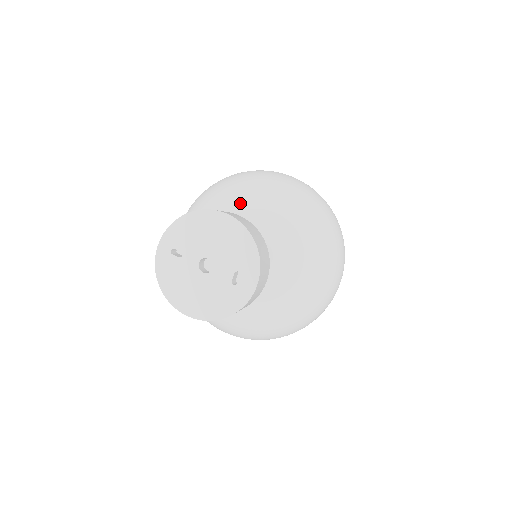
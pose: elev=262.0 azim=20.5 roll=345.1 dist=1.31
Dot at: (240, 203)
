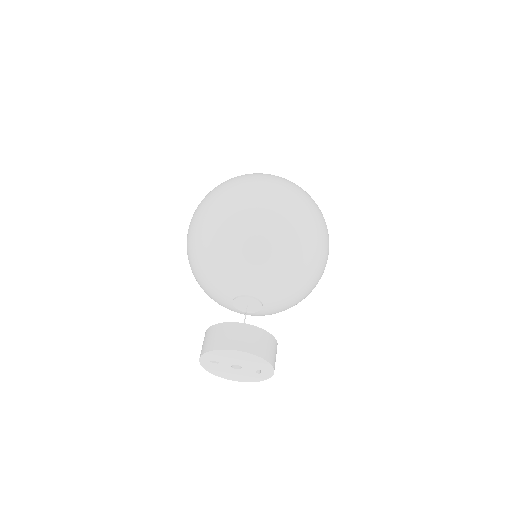
Dot at: (241, 268)
